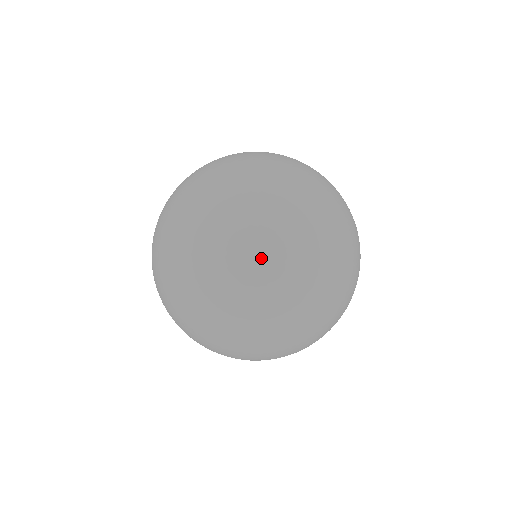
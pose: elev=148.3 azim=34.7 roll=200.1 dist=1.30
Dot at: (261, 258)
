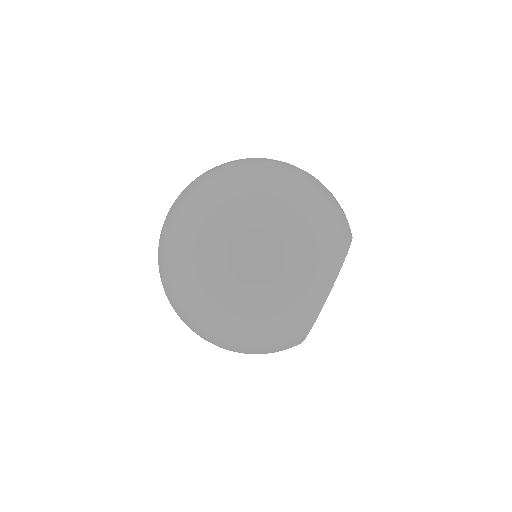
Dot at: (164, 288)
